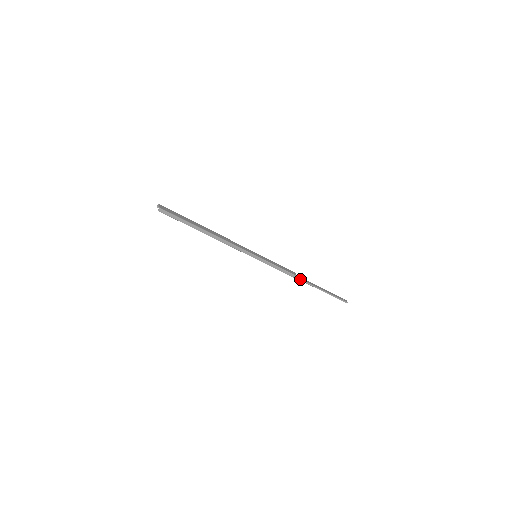
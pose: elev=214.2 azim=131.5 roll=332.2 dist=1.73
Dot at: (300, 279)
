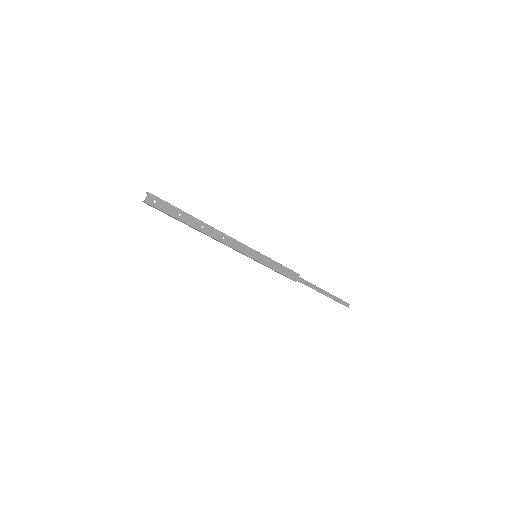
Dot at: (301, 282)
